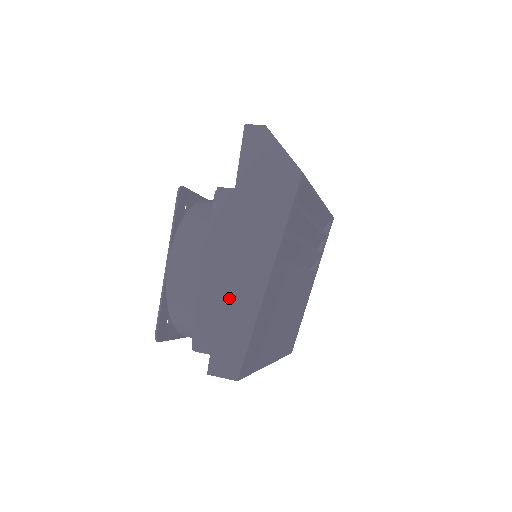
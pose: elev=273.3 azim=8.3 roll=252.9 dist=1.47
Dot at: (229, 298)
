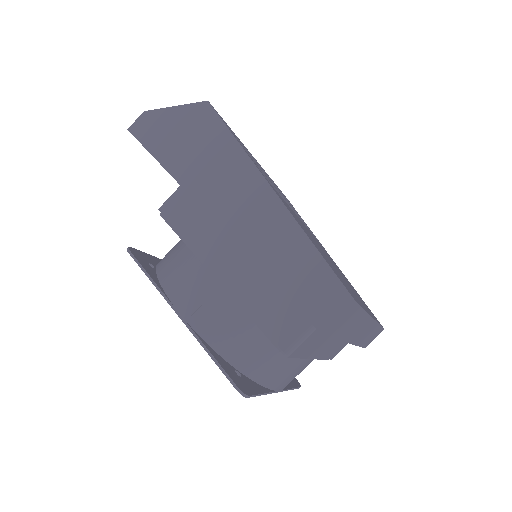
Dot at: (260, 248)
